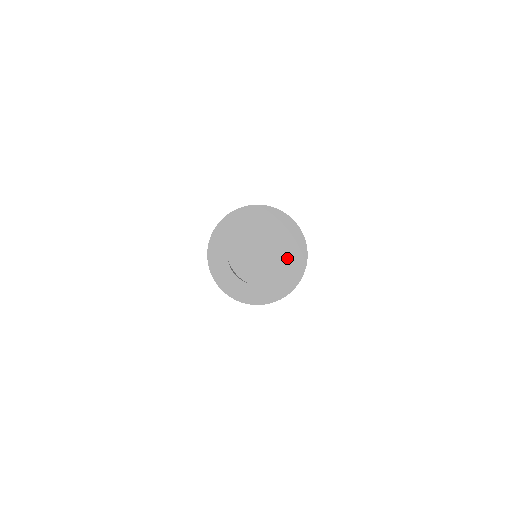
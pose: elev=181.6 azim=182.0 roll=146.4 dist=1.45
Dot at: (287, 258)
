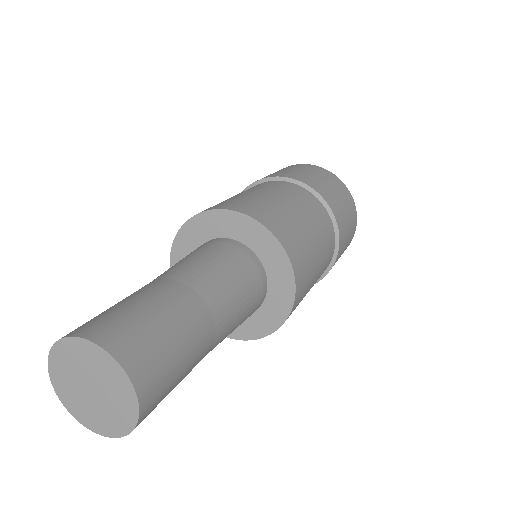
Dot at: (121, 404)
